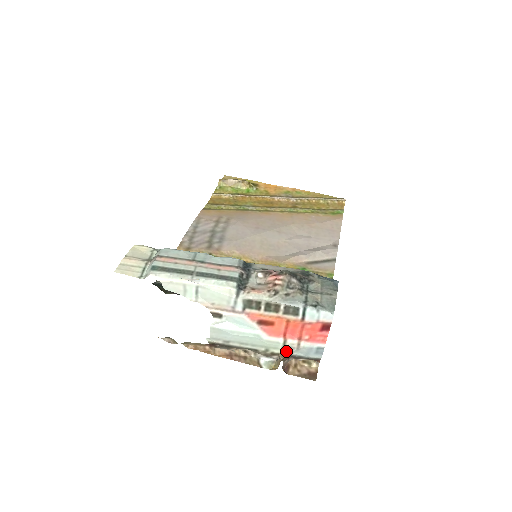
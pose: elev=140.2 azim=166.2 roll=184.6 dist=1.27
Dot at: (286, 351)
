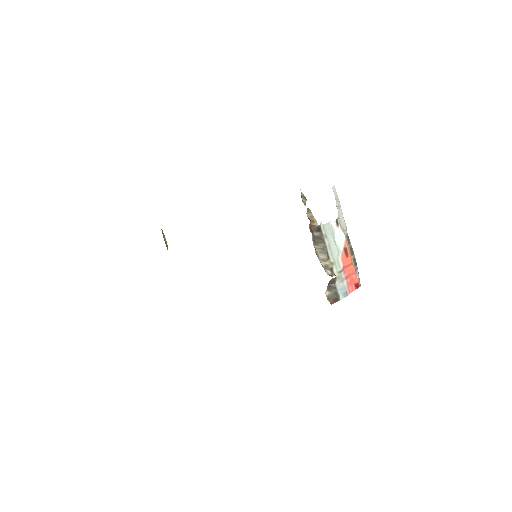
Dot at: (337, 275)
